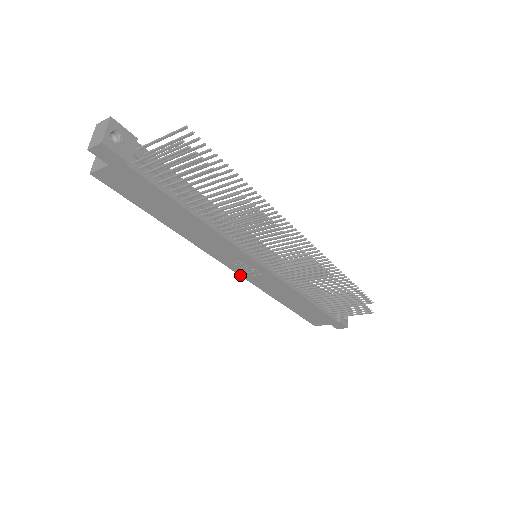
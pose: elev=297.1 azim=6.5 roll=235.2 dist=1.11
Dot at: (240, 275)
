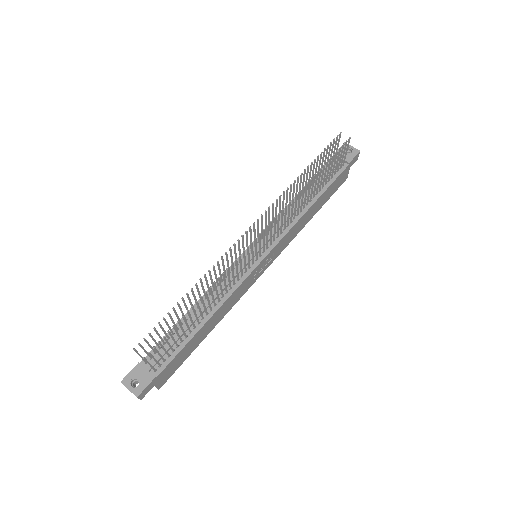
Dot at: occluded
